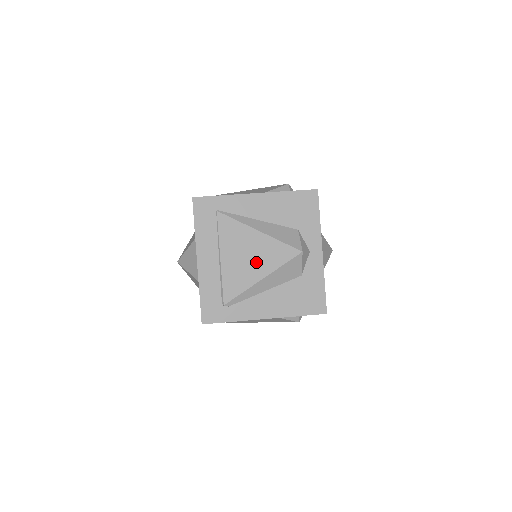
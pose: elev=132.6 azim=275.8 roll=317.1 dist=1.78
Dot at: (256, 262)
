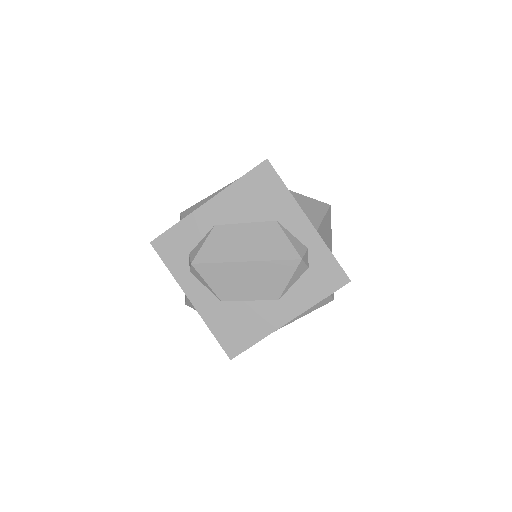
Dot at: occluded
